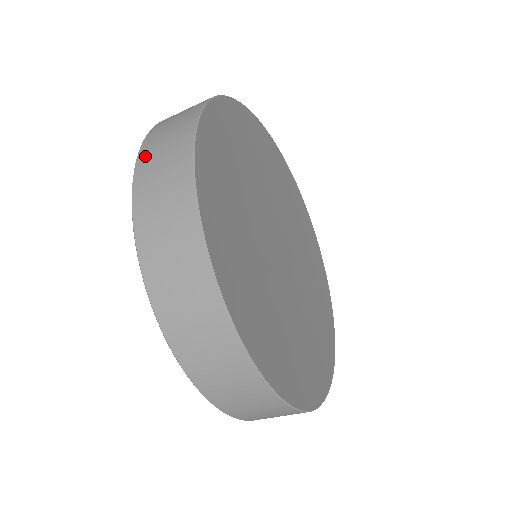
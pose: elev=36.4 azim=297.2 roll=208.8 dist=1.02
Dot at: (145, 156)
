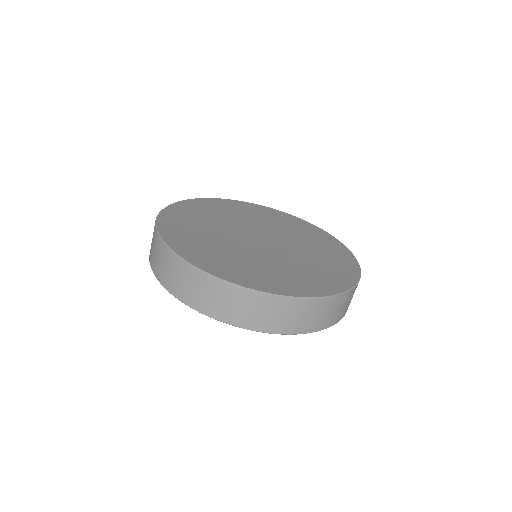
Dot at: (154, 266)
